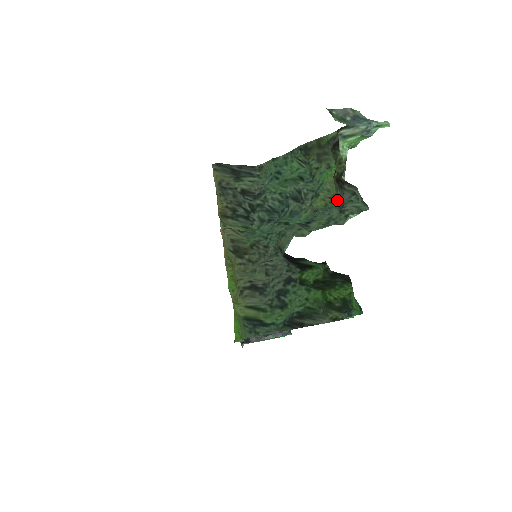
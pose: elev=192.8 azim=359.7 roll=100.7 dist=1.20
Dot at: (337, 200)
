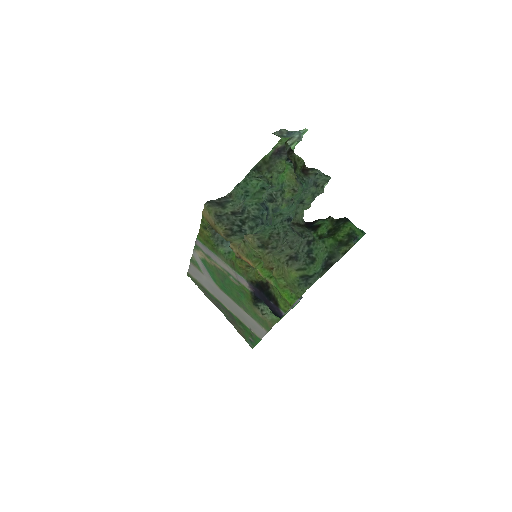
Dot at: (303, 185)
